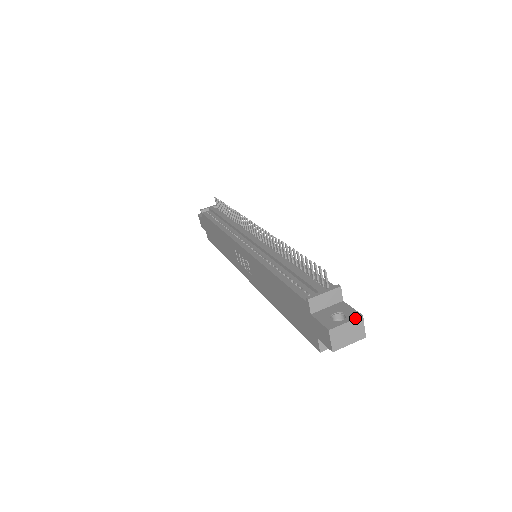
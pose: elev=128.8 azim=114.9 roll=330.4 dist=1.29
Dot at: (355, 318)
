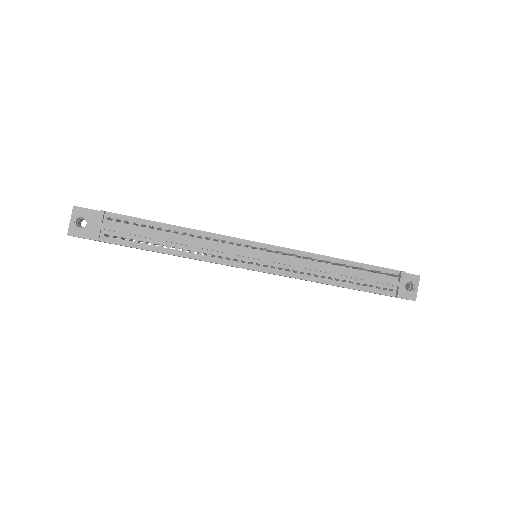
Dot at: occluded
